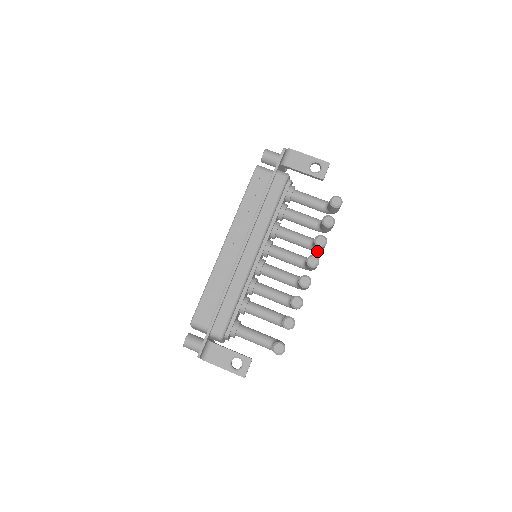
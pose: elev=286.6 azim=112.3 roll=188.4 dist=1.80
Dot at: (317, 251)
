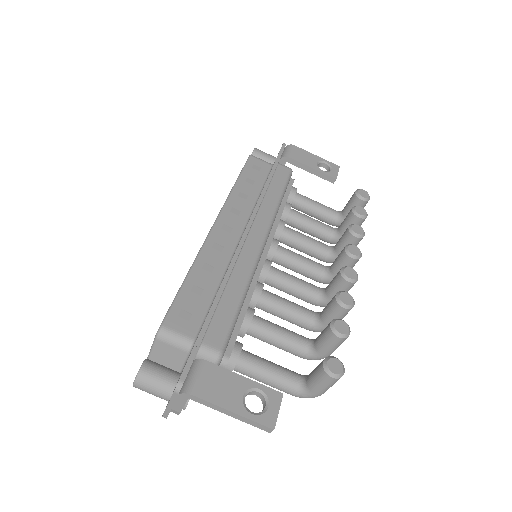
Dot at: occluded
